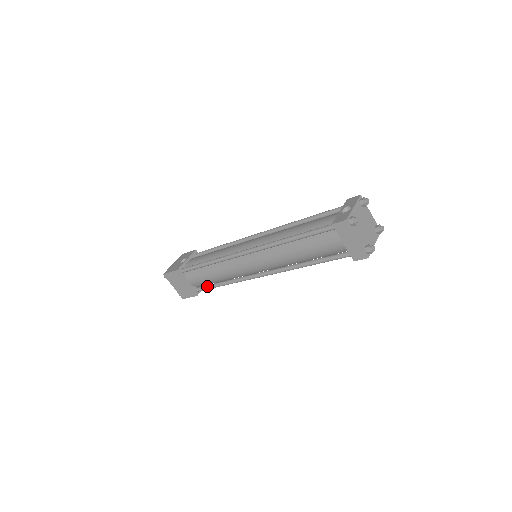
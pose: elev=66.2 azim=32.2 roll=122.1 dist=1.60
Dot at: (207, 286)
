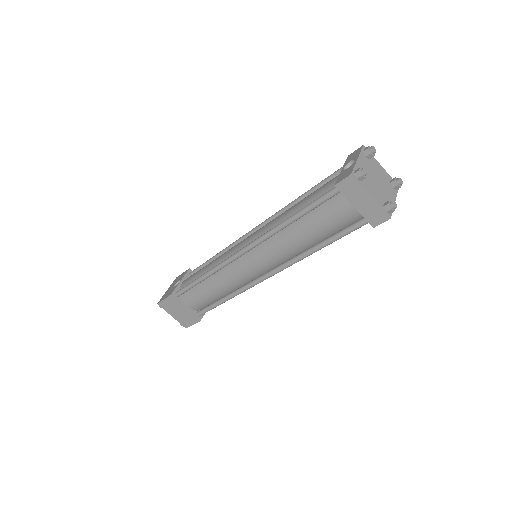
Dot at: (209, 306)
